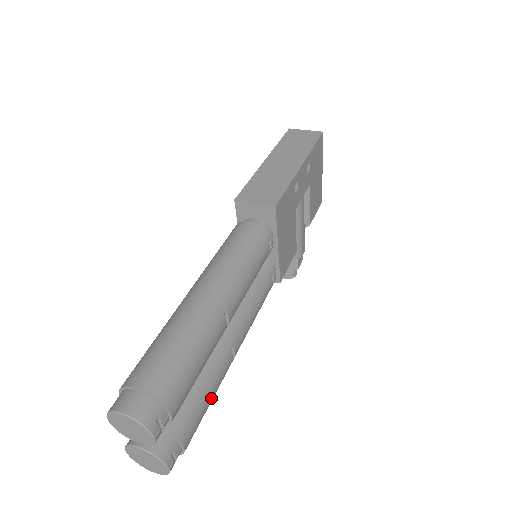
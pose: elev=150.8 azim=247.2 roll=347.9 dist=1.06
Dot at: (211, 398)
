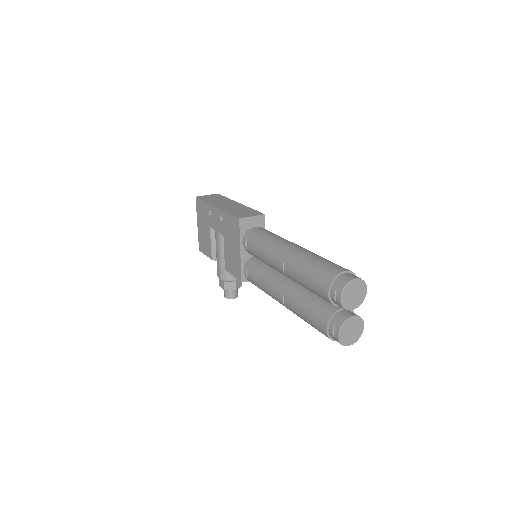
Dot at: occluded
